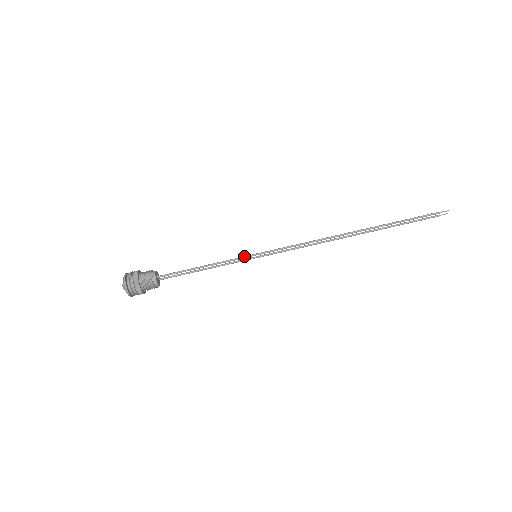
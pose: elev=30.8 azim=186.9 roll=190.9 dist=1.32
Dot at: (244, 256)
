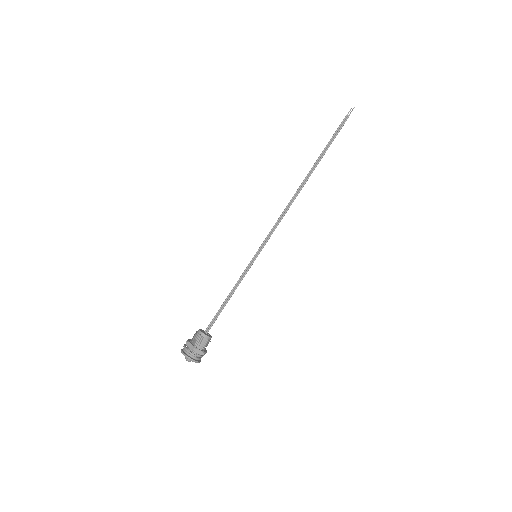
Dot at: (251, 265)
